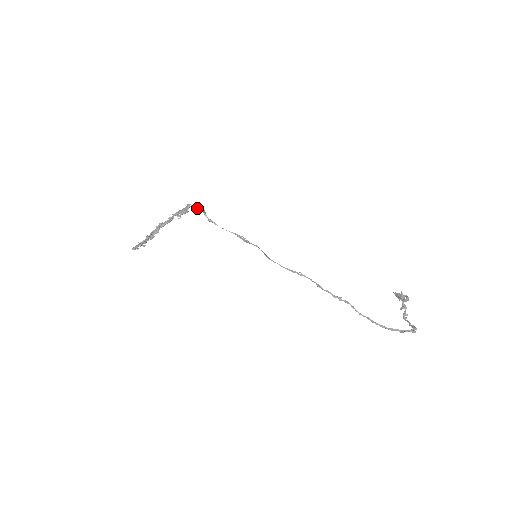
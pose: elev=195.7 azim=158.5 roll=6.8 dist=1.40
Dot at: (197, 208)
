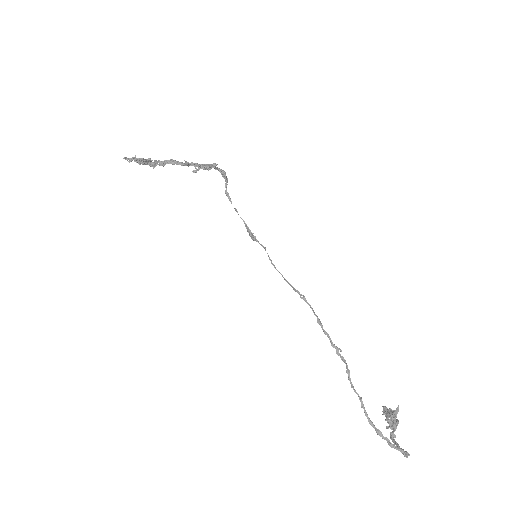
Dot at: (222, 172)
